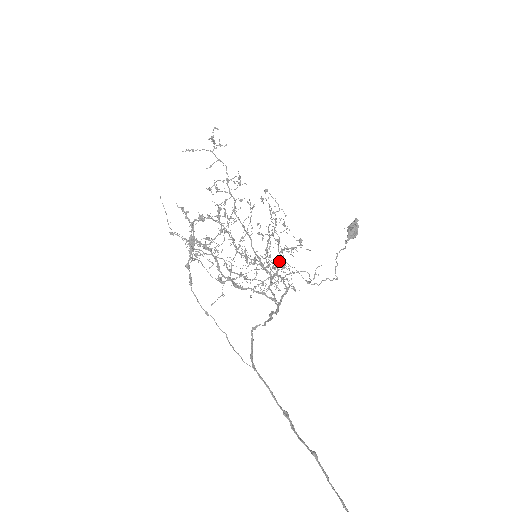
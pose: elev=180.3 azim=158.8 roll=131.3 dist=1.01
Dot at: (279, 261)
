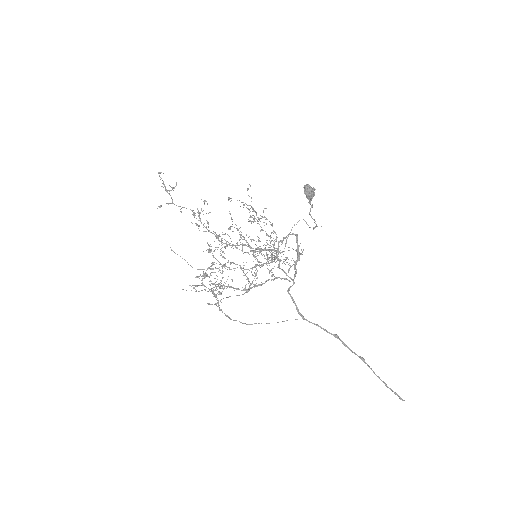
Dot at: occluded
